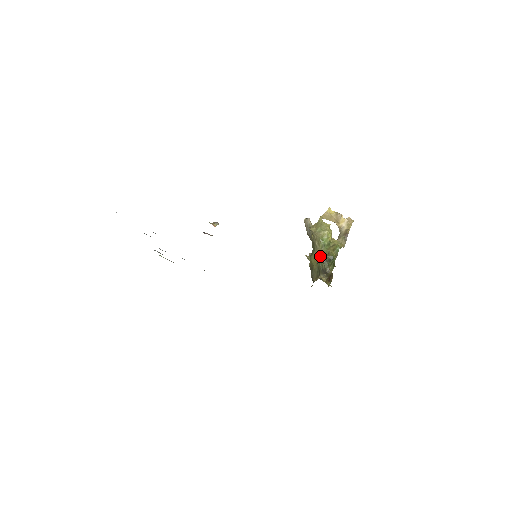
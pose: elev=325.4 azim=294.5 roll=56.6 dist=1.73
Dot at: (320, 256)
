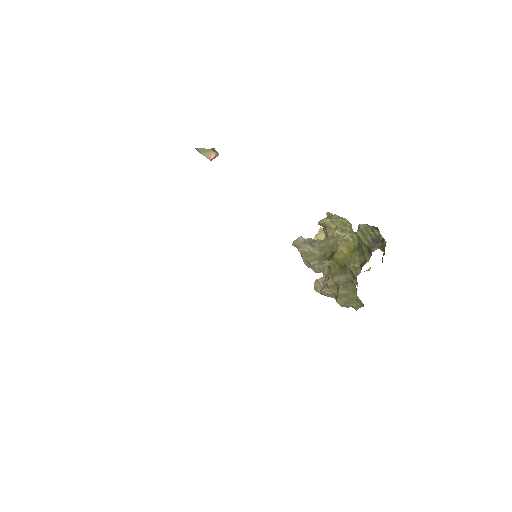
Dot at: occluded
